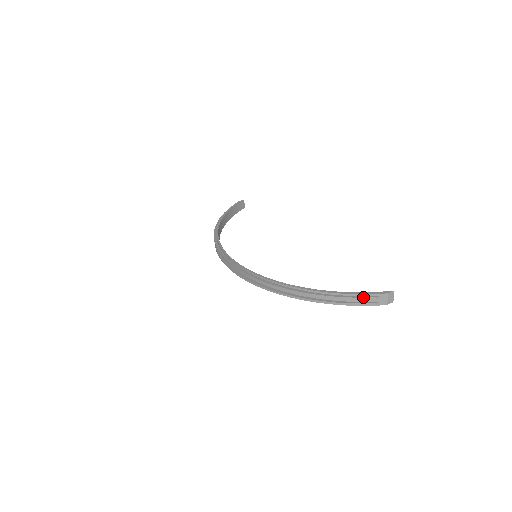
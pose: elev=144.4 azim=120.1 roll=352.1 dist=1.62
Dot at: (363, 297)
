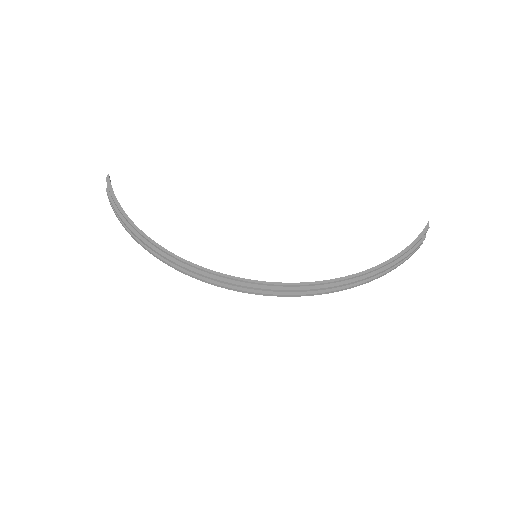
Dot at: (419, 244)
